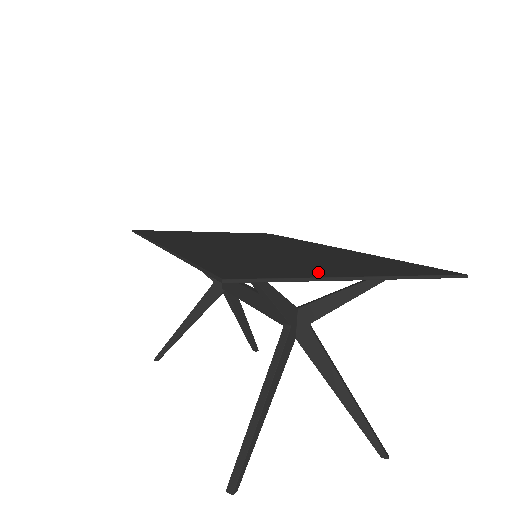
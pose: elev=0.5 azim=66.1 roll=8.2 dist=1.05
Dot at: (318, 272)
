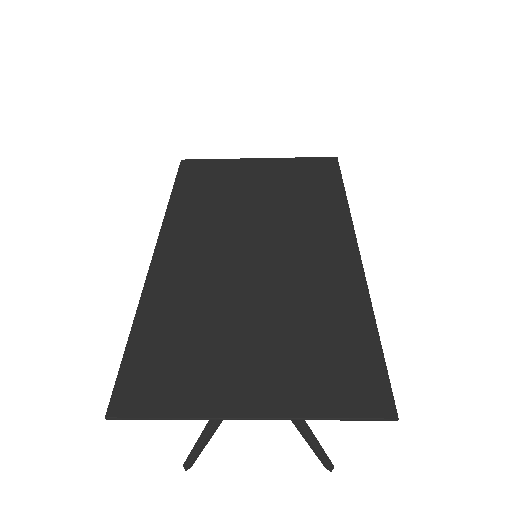
Dot at: (218, 394)
